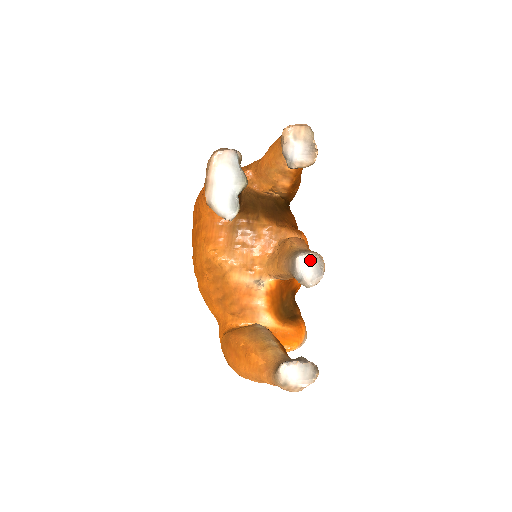
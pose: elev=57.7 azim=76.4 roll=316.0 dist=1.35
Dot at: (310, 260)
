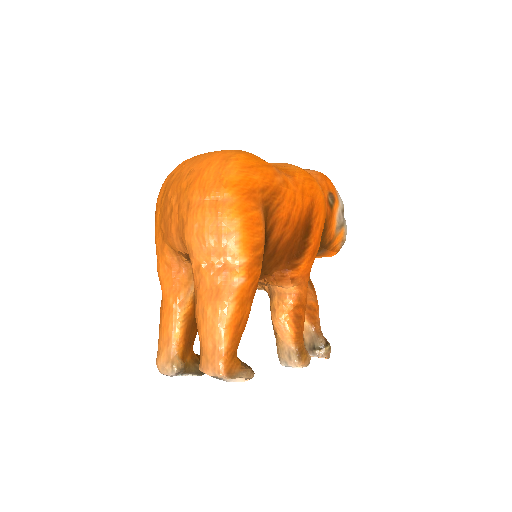
Dot at: occluded
